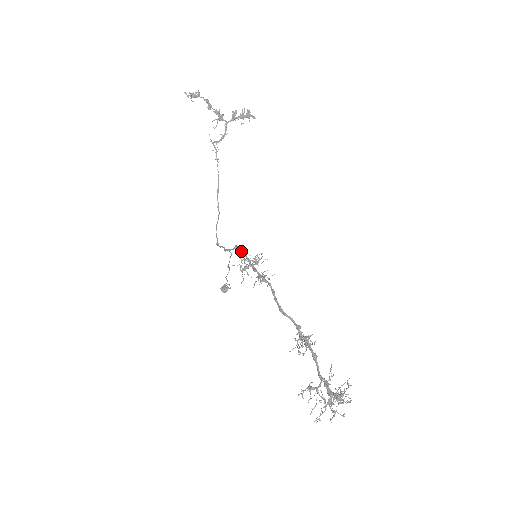
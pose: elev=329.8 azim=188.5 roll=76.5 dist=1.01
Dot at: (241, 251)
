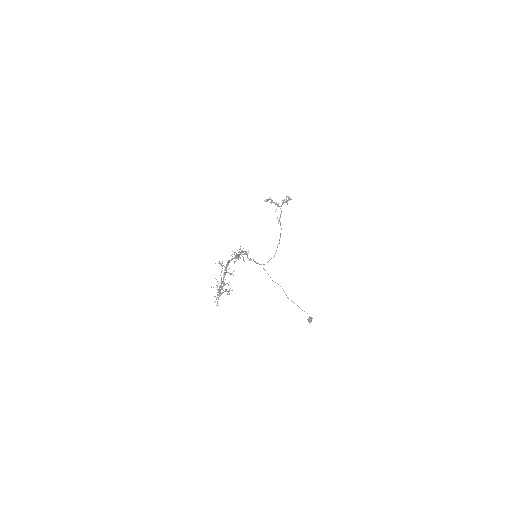
Dot at: occluded
